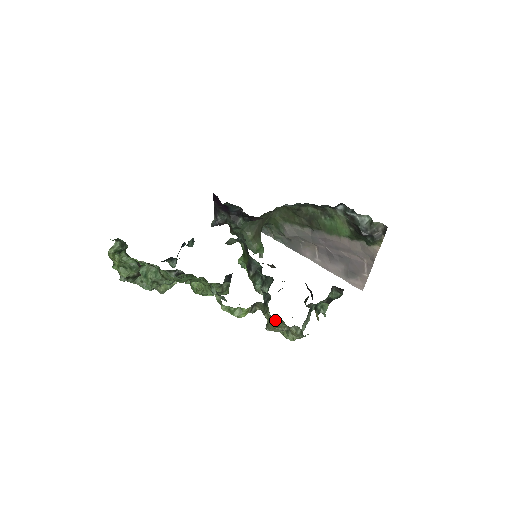
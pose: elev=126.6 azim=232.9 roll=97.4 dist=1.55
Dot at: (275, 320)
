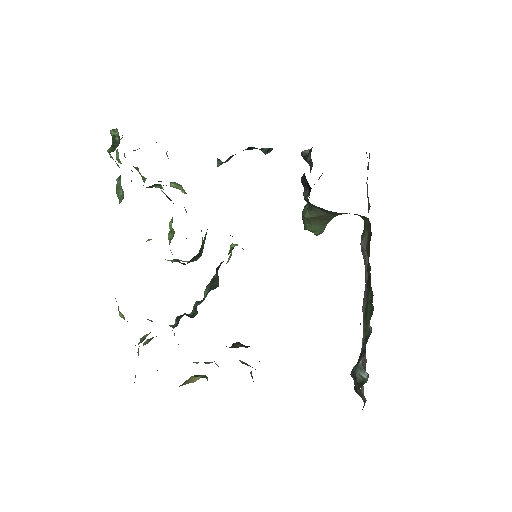
Dot at: (138, 354)
